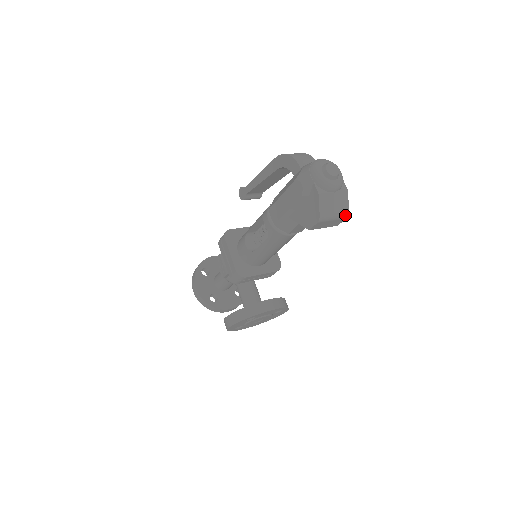
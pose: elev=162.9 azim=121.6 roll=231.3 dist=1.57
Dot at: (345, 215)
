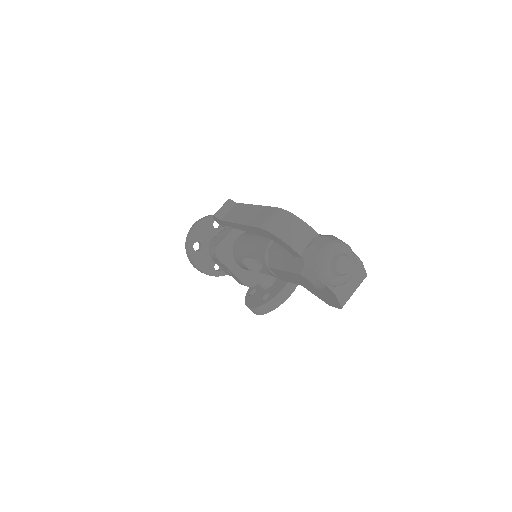
Dot at: (363, 279)
